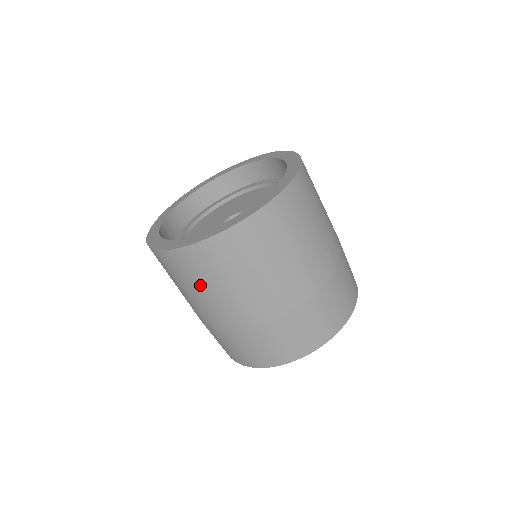
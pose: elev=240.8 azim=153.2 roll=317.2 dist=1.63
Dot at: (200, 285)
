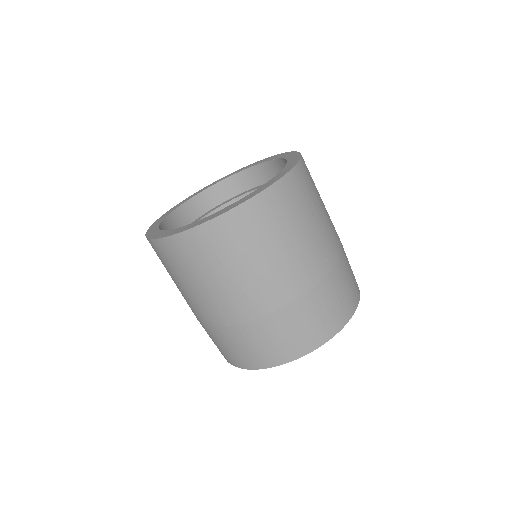
Dot at: (286, 232)
